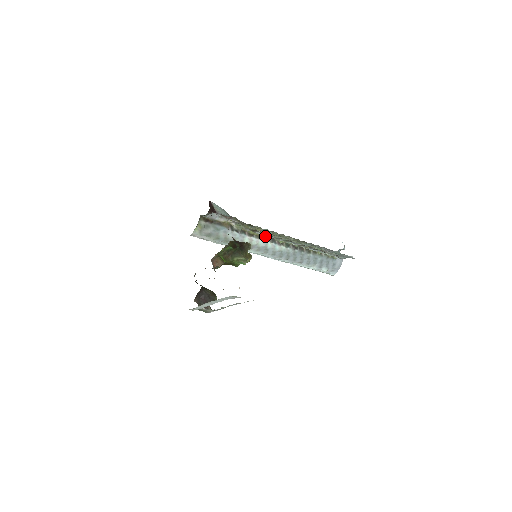
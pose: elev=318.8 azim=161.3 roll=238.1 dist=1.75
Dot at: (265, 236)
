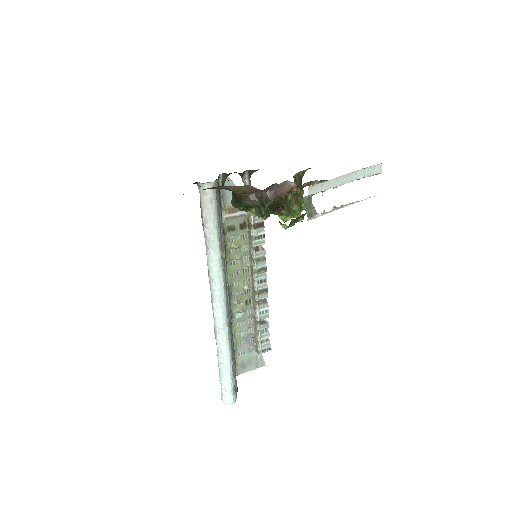
Dot at: occluded
